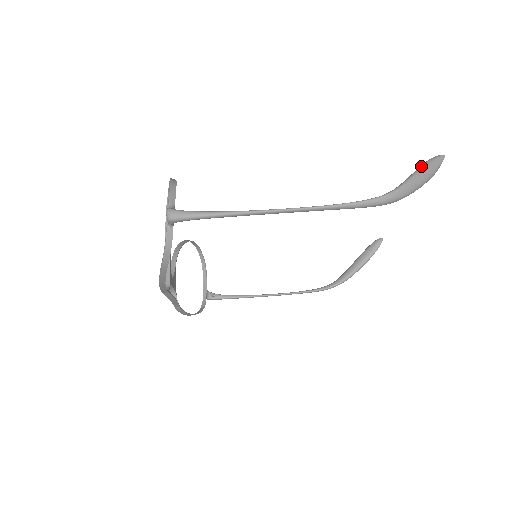
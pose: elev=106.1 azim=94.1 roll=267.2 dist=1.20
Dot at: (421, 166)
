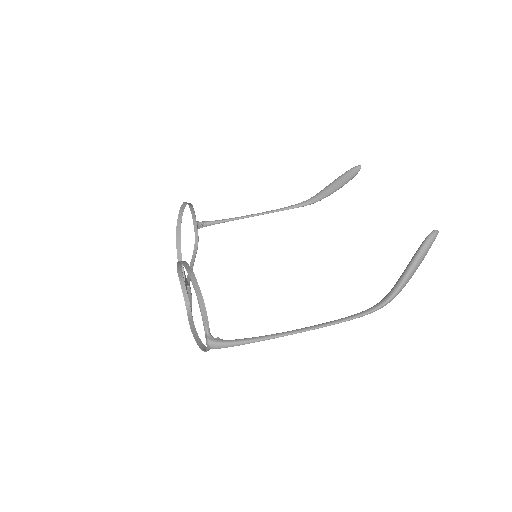
Dot at: (416, 258)
